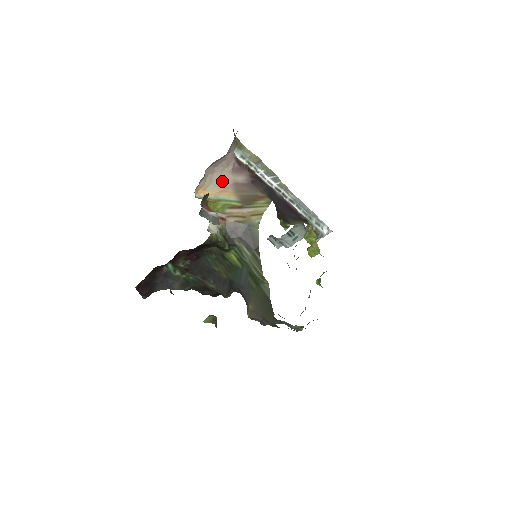
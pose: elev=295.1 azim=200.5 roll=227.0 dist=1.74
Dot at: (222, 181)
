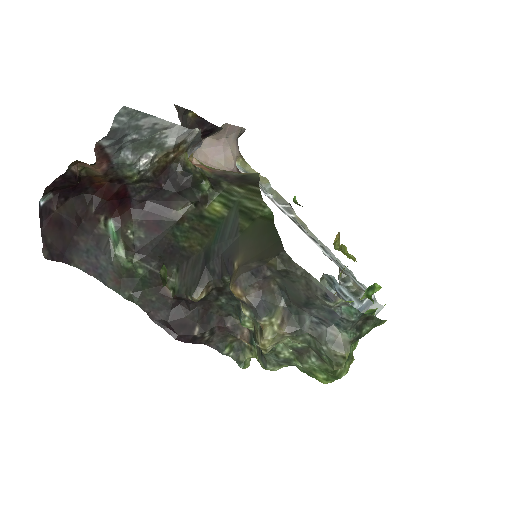
Dot at: occluded
